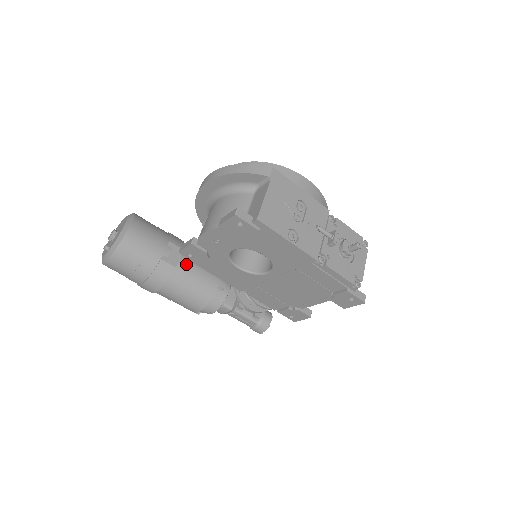
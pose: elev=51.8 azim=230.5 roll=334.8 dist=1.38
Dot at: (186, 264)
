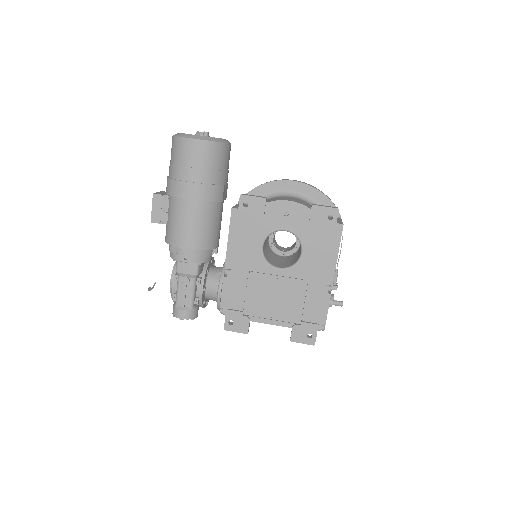
Dot at: (222, 208)
